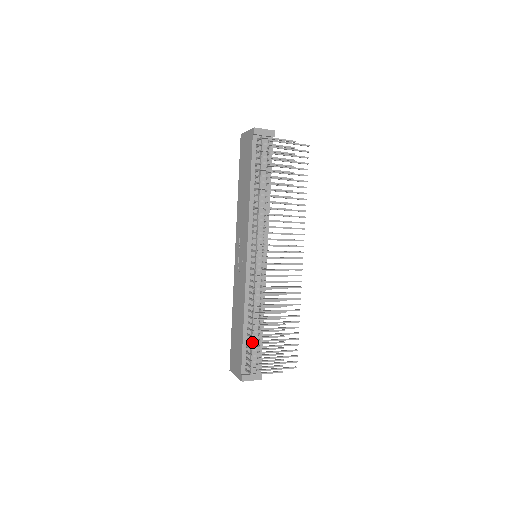
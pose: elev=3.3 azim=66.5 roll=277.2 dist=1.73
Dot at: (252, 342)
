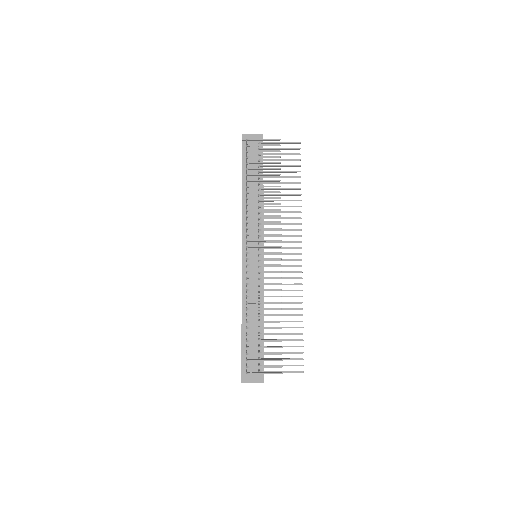
Dot at: occluded
